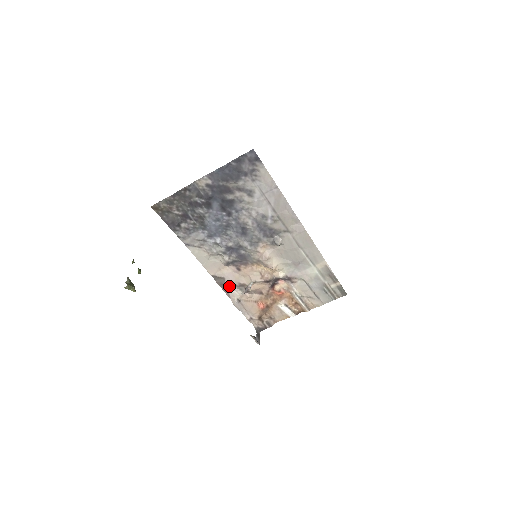
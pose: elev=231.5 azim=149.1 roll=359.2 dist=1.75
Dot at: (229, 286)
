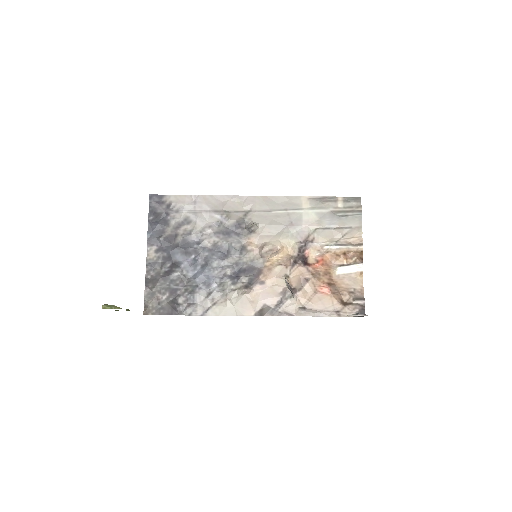
Dot at: (278, 307)
